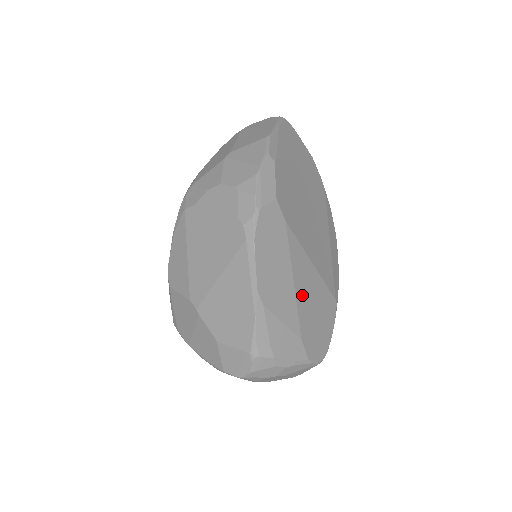
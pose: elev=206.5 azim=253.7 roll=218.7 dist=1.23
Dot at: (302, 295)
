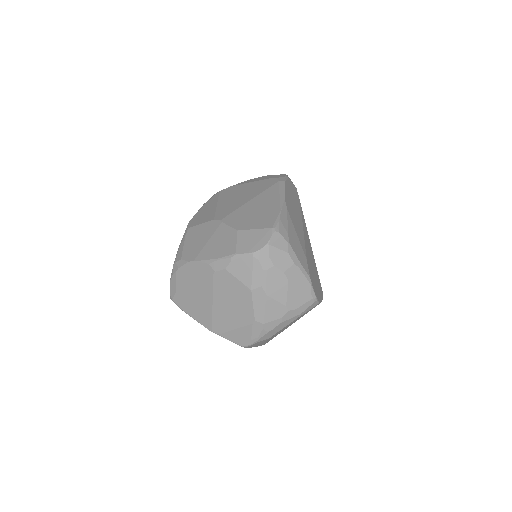
Dot at: (307, 244)
